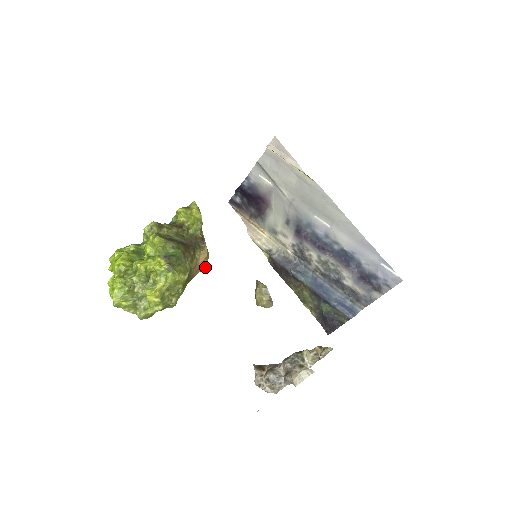
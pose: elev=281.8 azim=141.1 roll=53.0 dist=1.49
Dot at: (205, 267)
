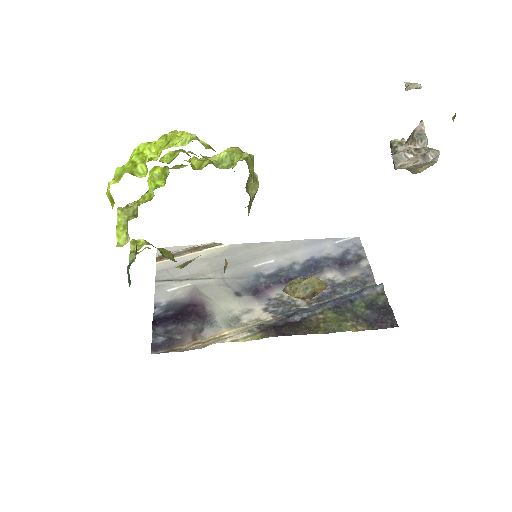
Dot at: occluded
